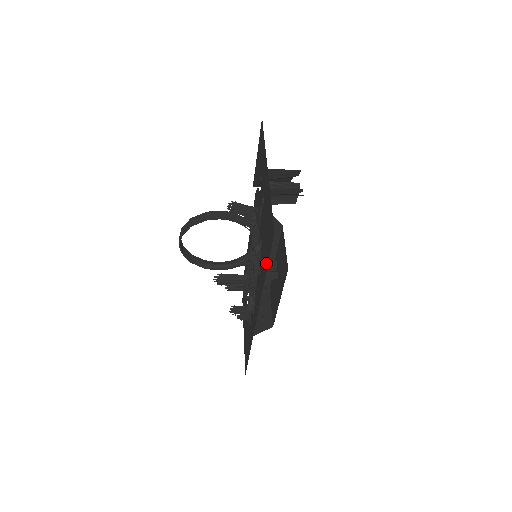
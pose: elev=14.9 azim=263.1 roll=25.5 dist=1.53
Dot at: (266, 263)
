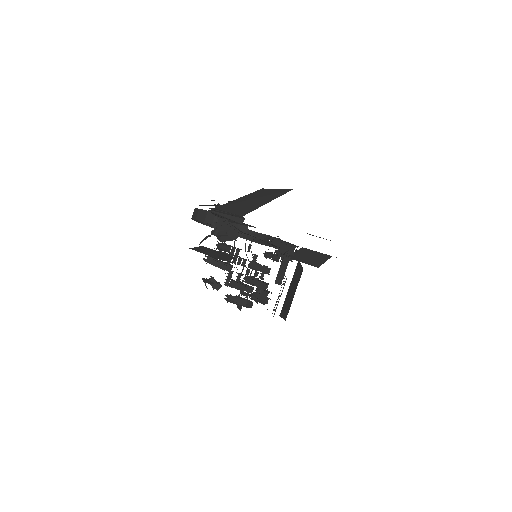
Dot at: occluded
